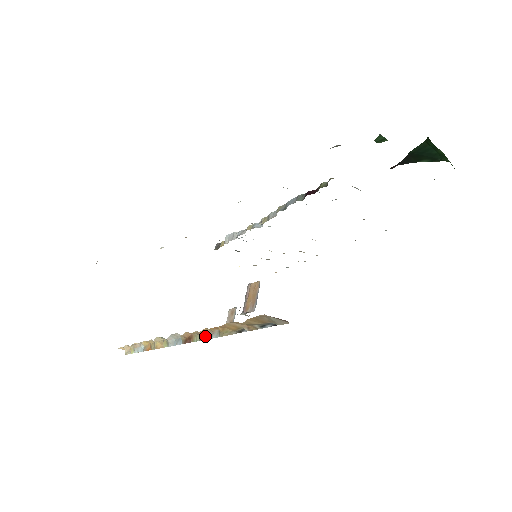
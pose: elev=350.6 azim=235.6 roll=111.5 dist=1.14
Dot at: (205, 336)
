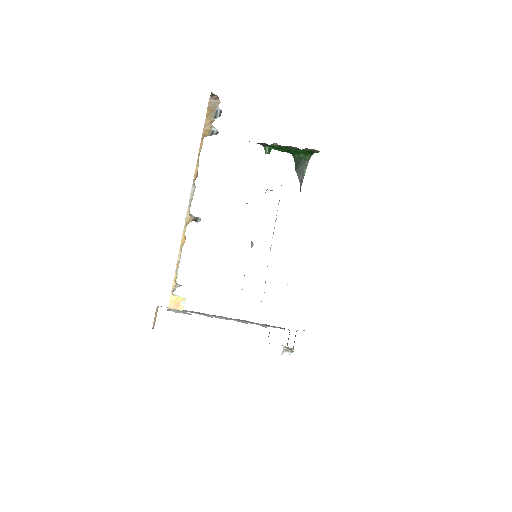
Dot at: occluded
